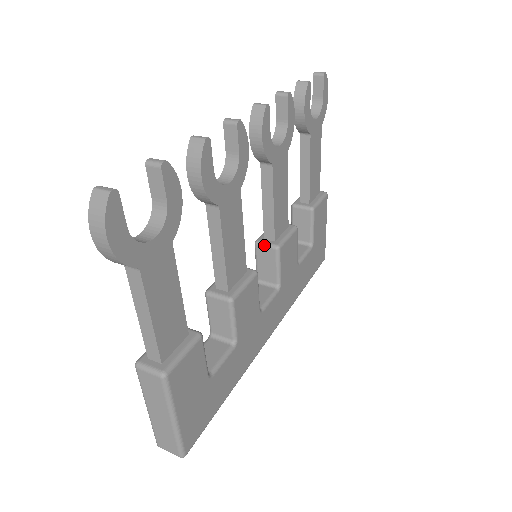
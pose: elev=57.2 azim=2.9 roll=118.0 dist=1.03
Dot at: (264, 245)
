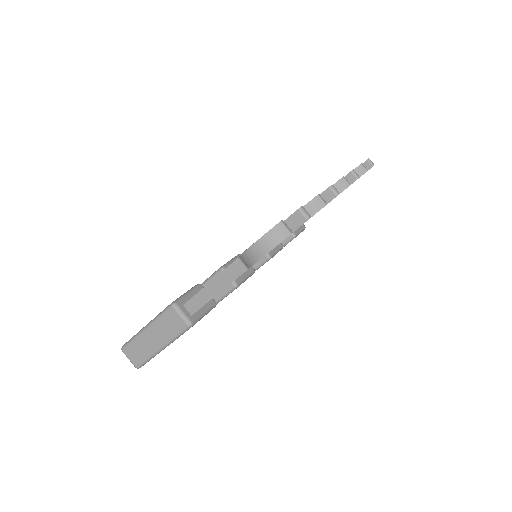
Dot at: occluded
